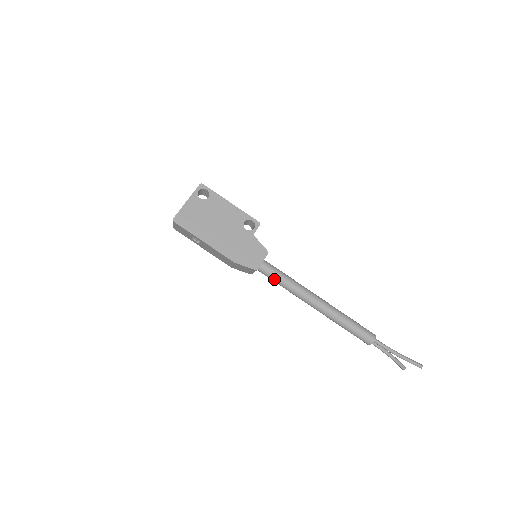
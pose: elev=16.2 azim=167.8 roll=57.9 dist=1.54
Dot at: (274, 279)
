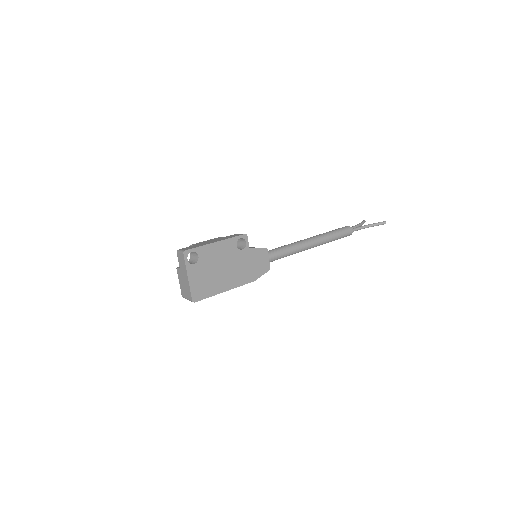
Dot at: occluded
